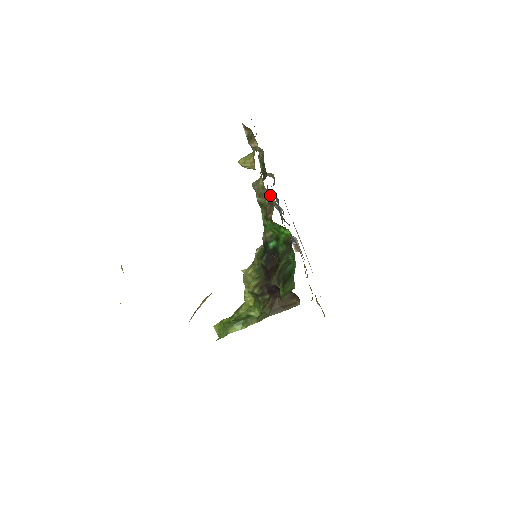
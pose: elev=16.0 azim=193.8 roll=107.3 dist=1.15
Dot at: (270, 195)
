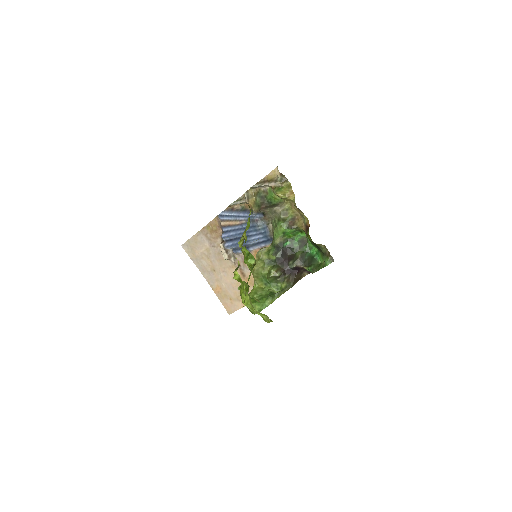
Dot at: (295, 214)
